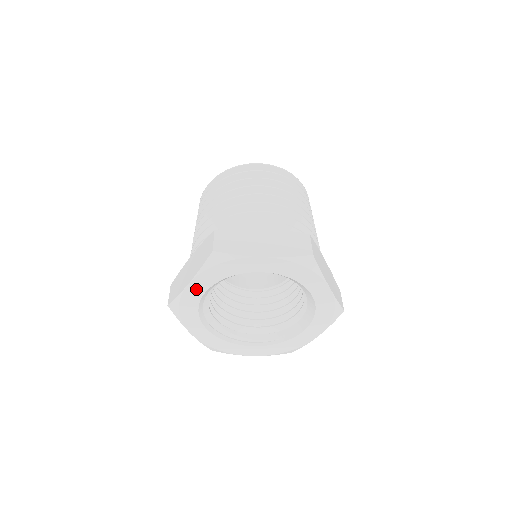
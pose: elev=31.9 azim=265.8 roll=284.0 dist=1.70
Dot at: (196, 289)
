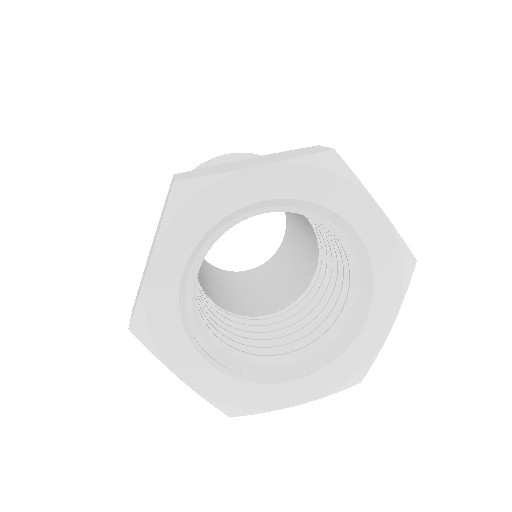
Dot at: (256, 184)
